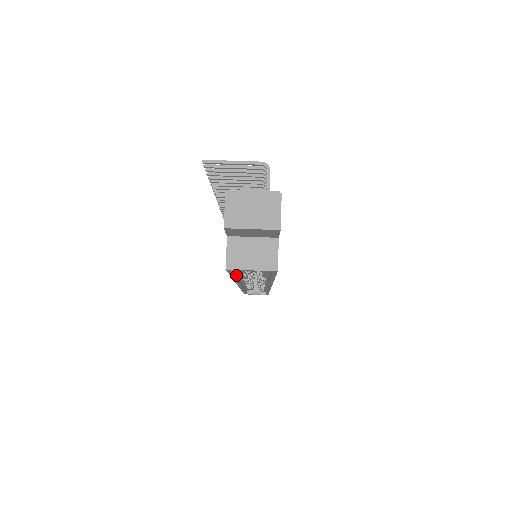
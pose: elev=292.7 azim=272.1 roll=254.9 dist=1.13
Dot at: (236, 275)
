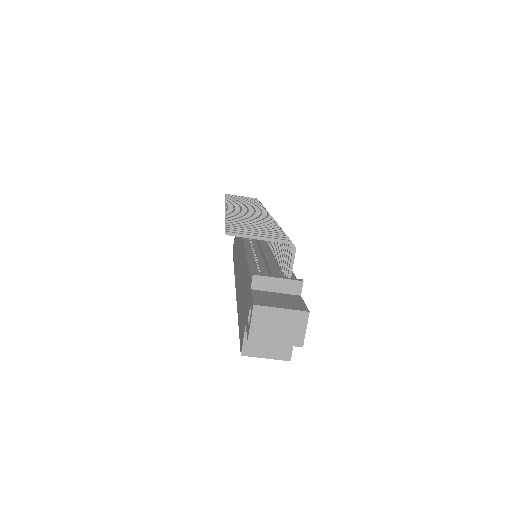
Dot at: occluded
